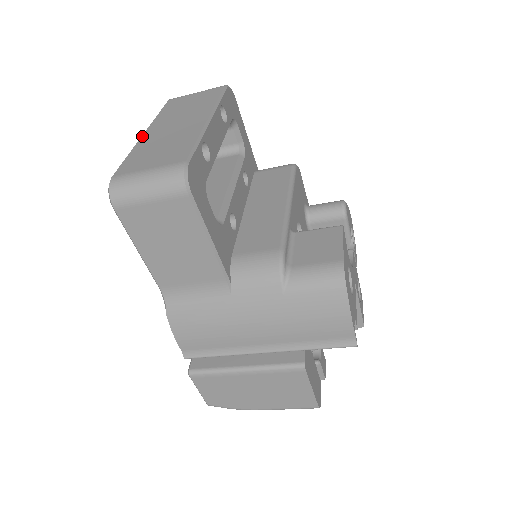
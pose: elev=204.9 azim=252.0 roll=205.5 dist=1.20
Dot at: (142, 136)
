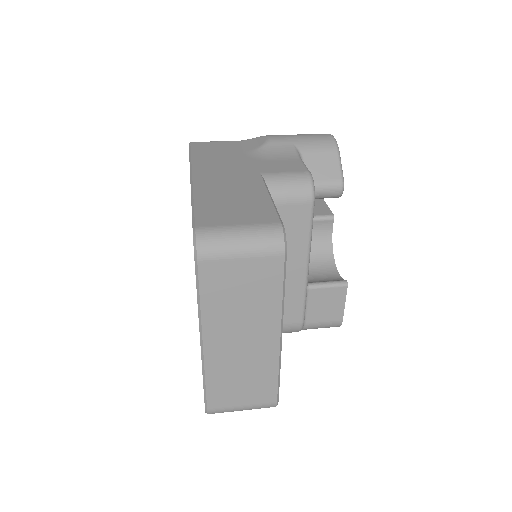
Dot at: (204, 351)
